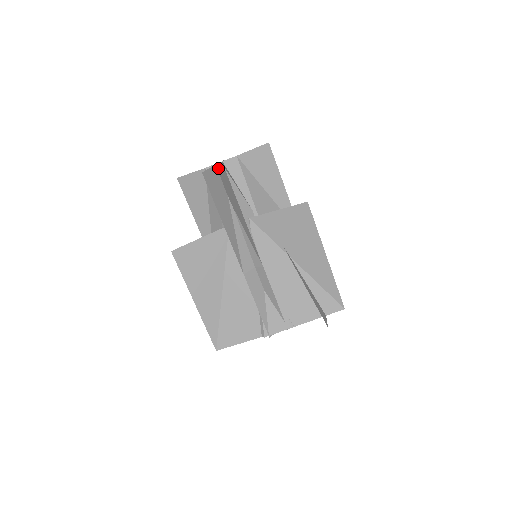
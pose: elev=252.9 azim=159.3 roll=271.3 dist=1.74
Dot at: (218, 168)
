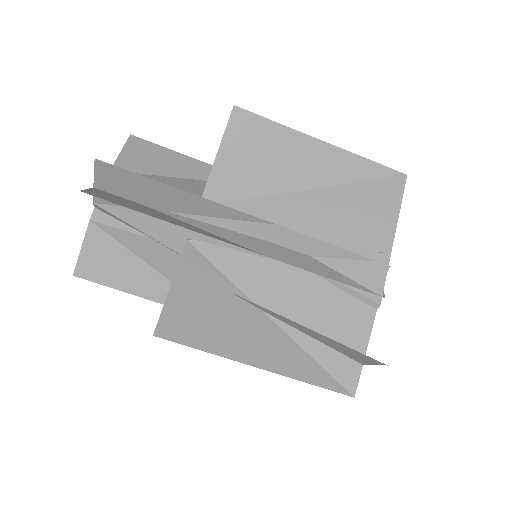
Dot at: (98, 184)
